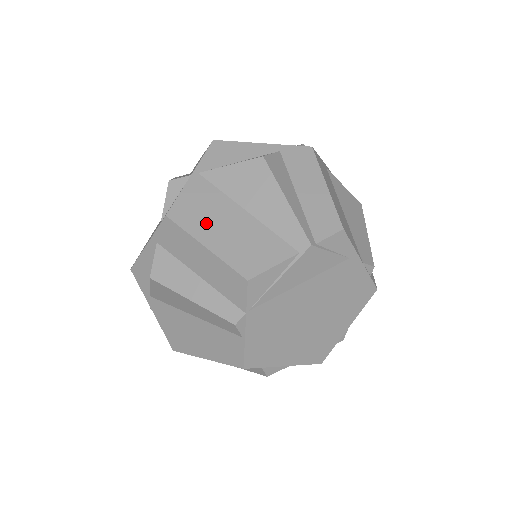
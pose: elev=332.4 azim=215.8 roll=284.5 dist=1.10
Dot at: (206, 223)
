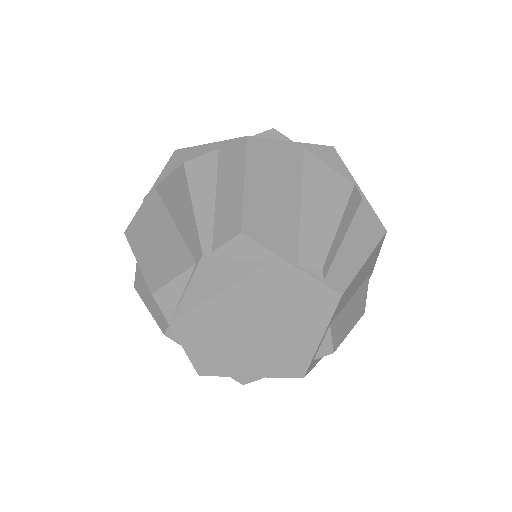
Dot at: (144, 237)
